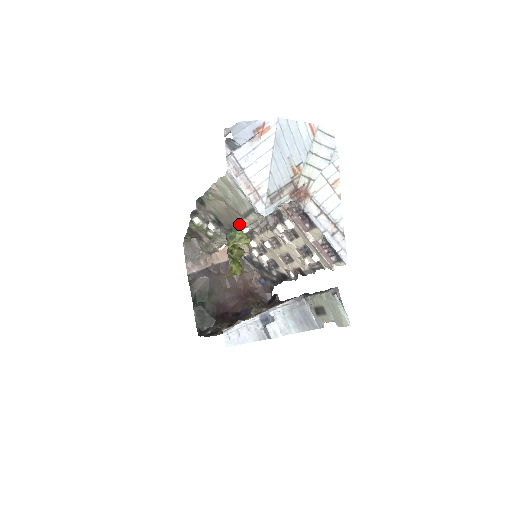
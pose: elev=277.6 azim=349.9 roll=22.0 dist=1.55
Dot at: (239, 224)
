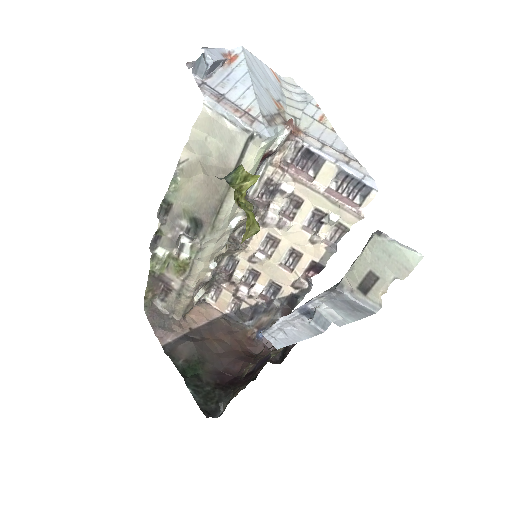
Dot at: (230, 191)
